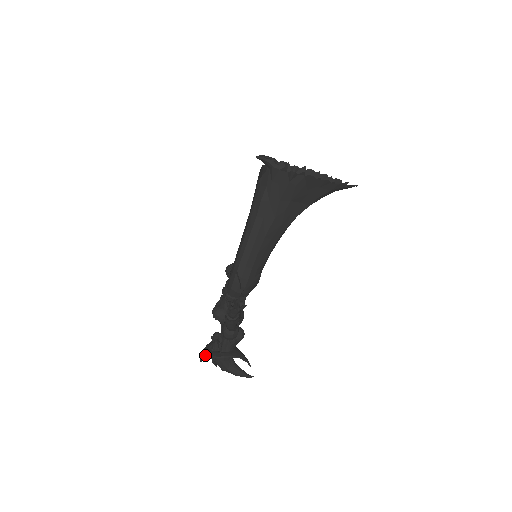
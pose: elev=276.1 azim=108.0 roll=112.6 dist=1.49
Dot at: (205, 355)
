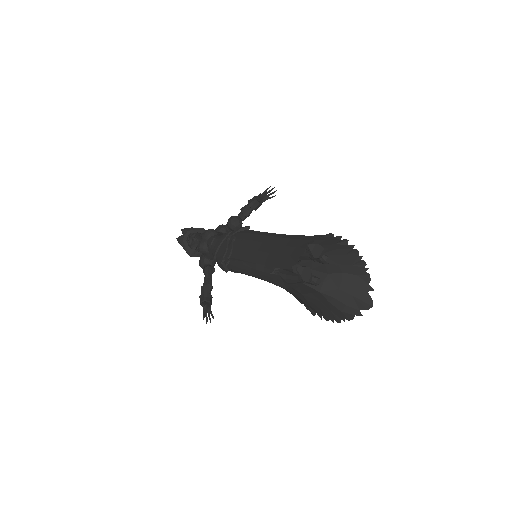
Dot at: (181, 245)
